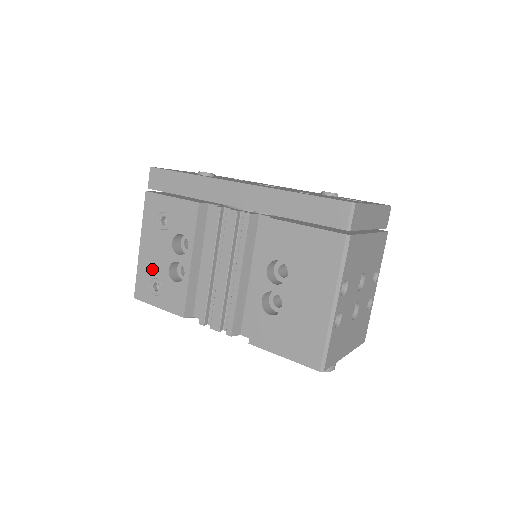
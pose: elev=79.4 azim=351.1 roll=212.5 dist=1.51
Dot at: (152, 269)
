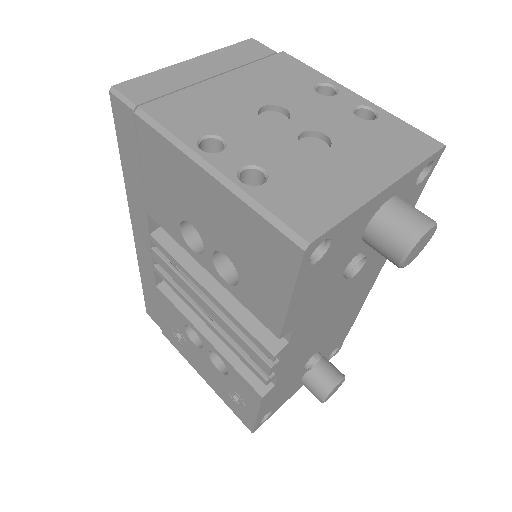
Dot at: (221, 387)
